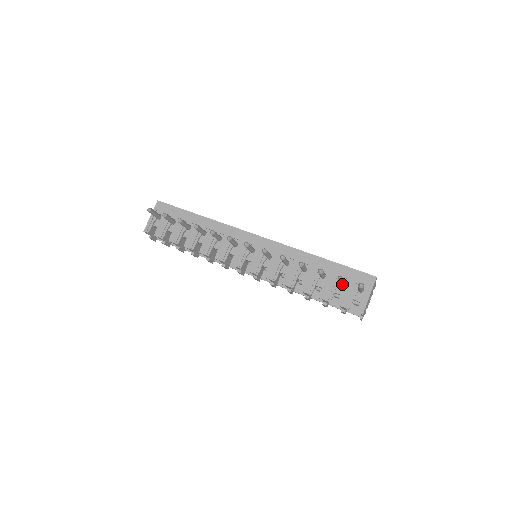
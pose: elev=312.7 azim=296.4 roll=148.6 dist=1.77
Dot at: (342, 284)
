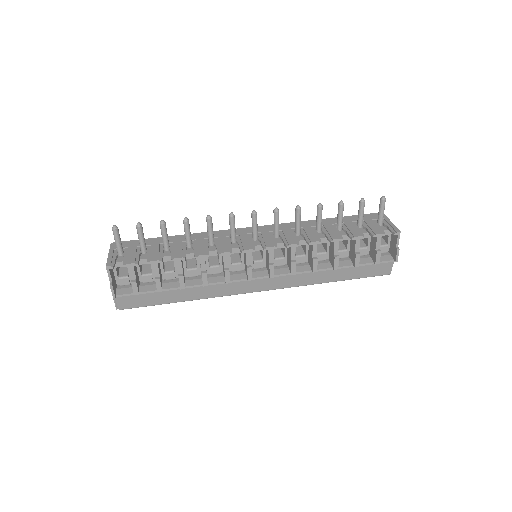
Dot at: (362, 222)
